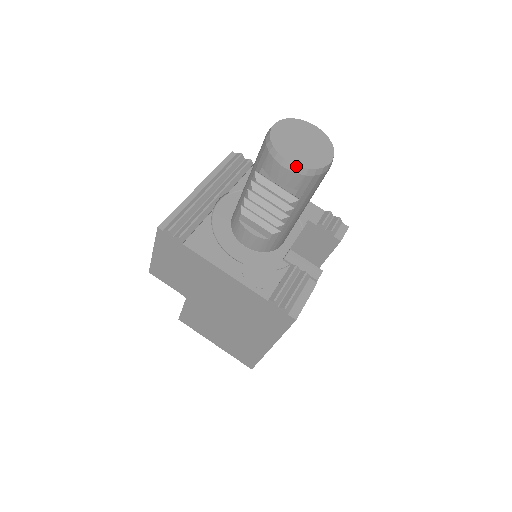
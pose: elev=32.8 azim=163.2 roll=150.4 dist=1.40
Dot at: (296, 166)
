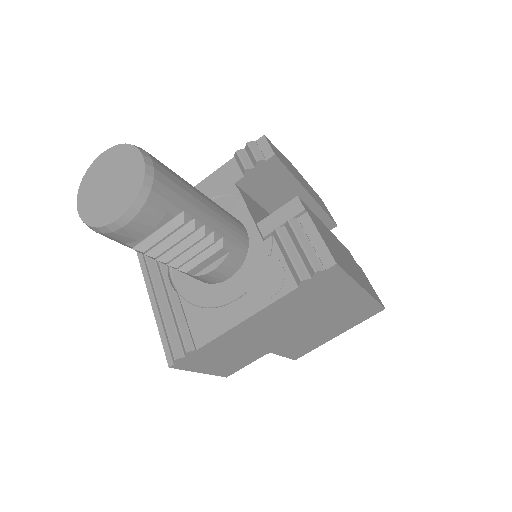
Dot at: (128, 211)
